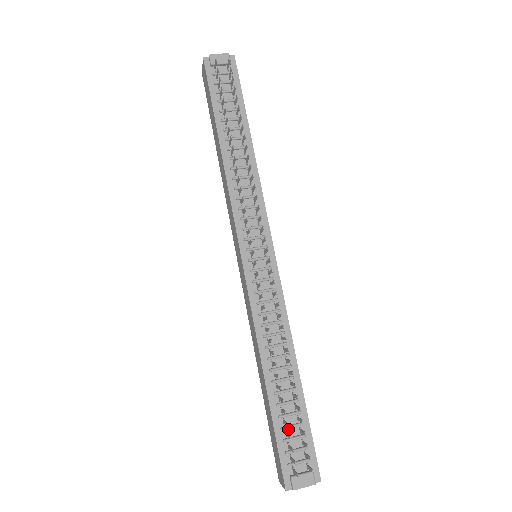
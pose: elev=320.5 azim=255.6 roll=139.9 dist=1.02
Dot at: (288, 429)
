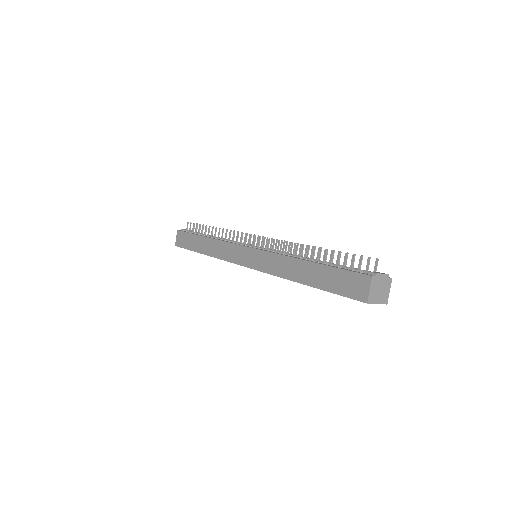
Dot at: (343, 268)
